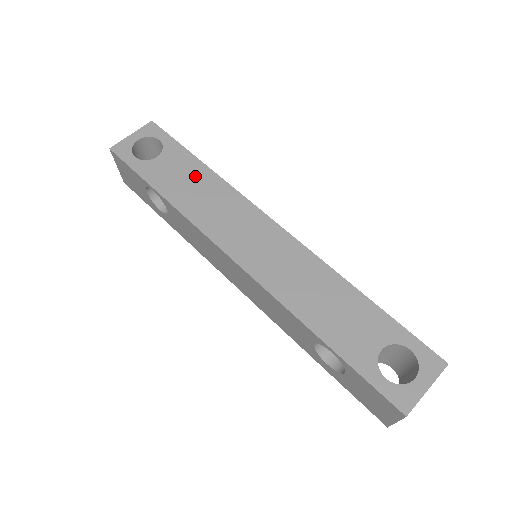
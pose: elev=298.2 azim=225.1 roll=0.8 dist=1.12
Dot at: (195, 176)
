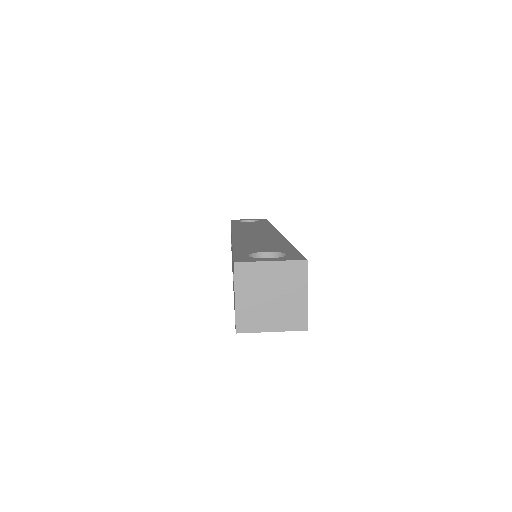
Dot at: (259, 224)
